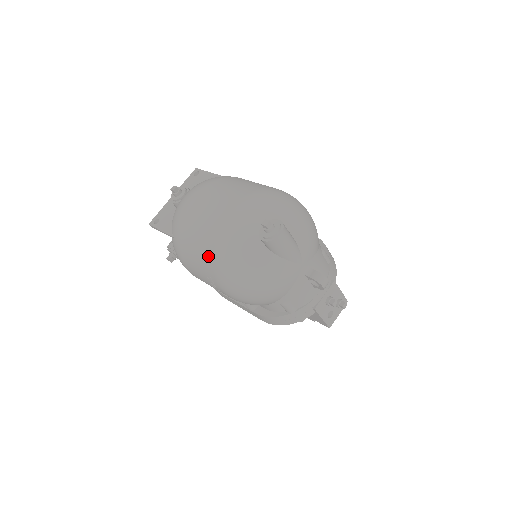
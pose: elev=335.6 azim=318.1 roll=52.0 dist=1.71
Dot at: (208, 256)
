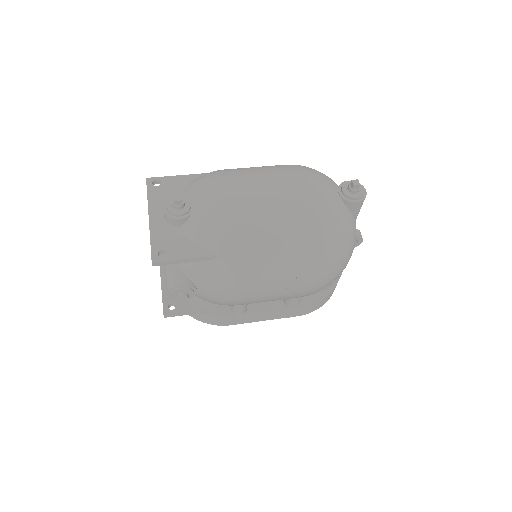
Dot at: (301, 247)
